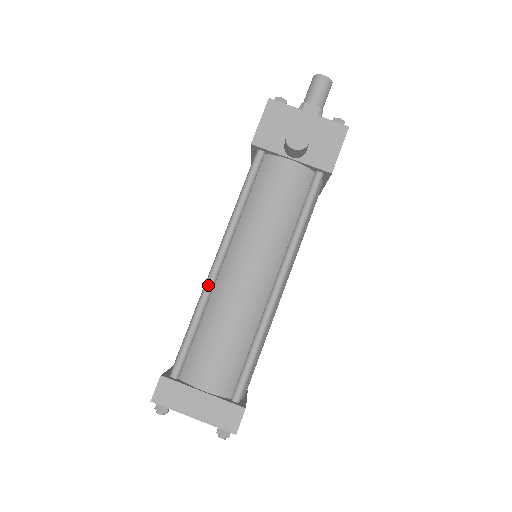
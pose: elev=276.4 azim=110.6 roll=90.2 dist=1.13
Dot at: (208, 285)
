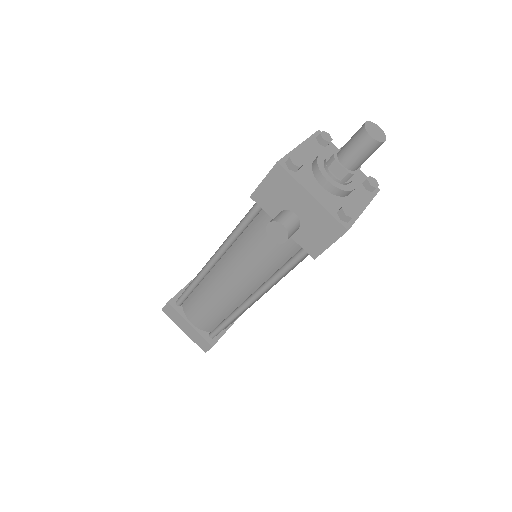
Dot at: (203, 272)
